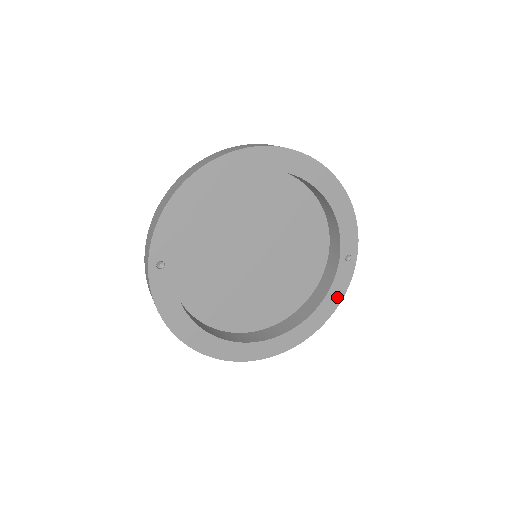
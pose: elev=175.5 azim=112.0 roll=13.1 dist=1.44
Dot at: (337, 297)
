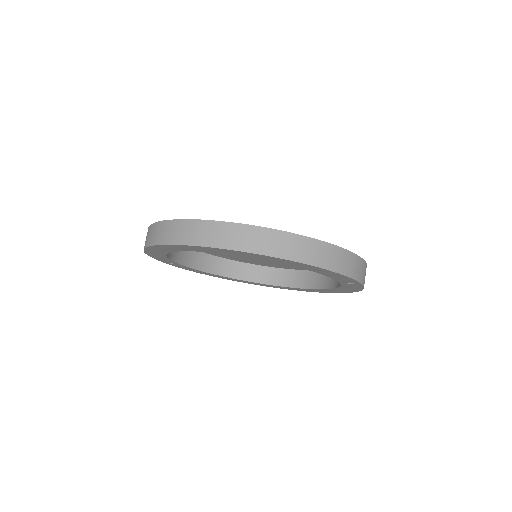
Dot at: (352, 290)
